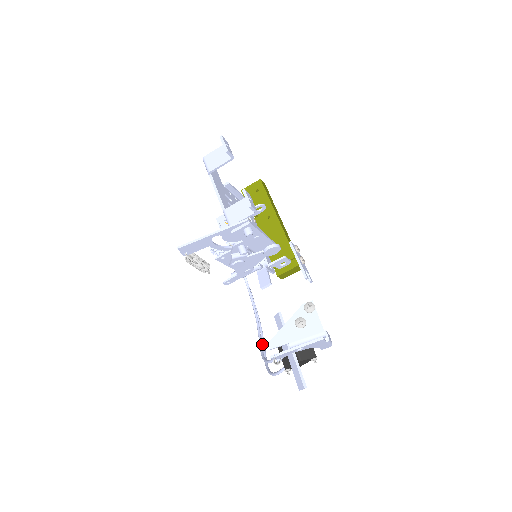
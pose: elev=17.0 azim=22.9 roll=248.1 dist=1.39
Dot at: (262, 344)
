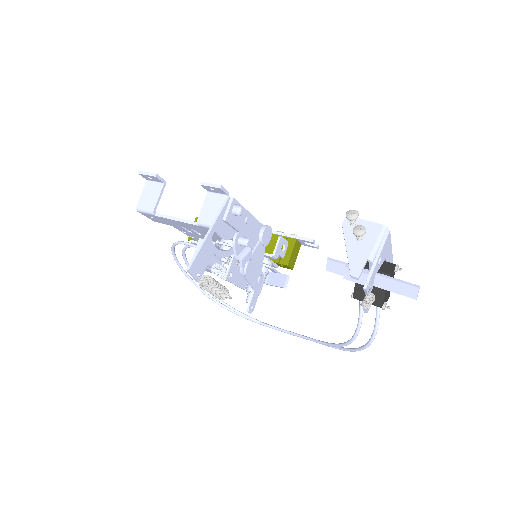
Dot at: (329, 346)
